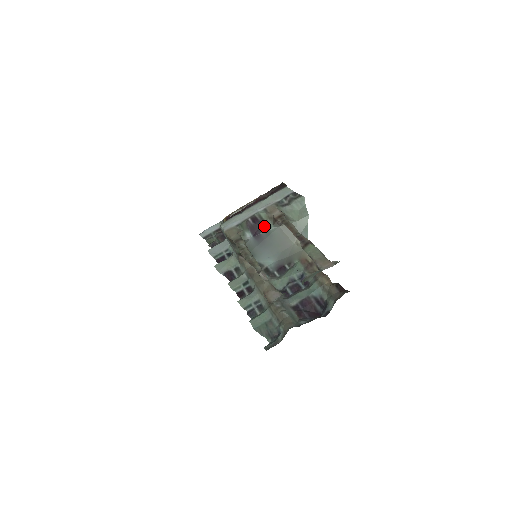
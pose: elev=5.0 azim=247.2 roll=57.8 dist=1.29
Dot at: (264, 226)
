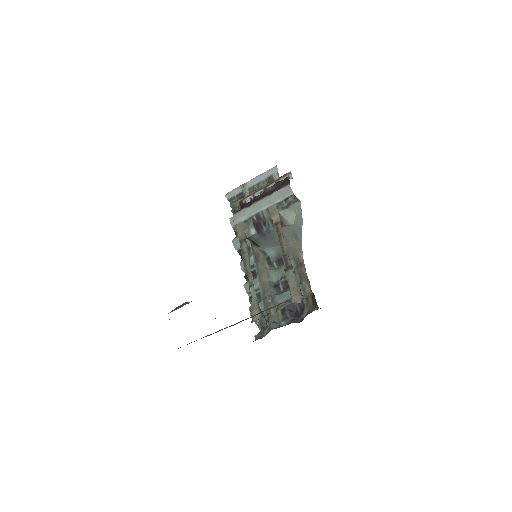
Dot at: (266, 225)
